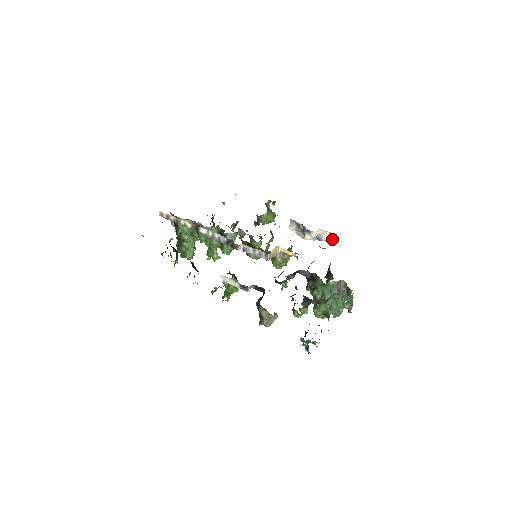
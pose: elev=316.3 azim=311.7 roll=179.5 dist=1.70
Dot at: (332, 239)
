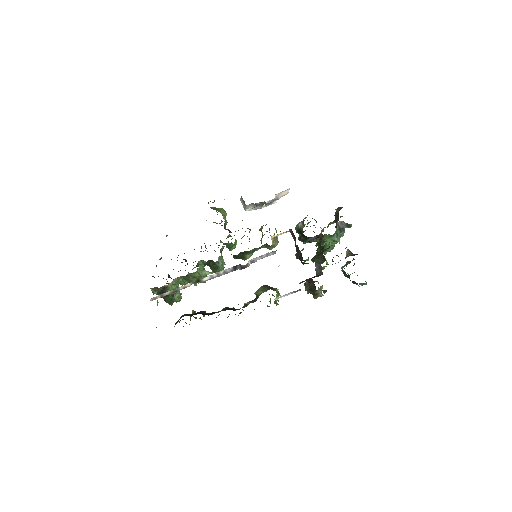
Dot at: (287, 193)
